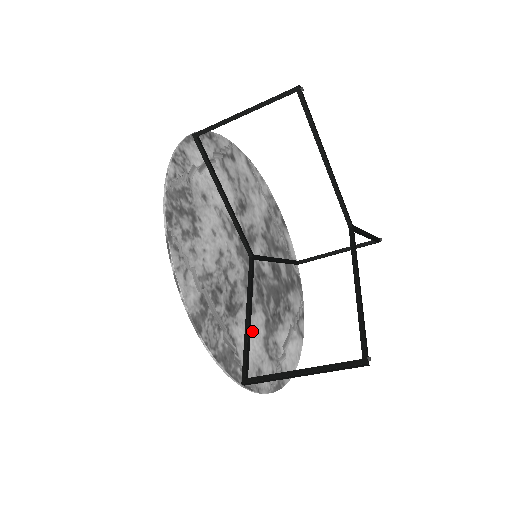
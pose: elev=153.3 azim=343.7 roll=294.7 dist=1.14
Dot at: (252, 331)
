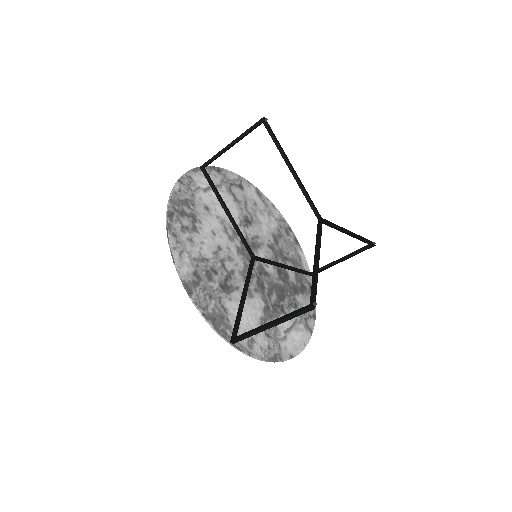
Dot at: (247, 309)
